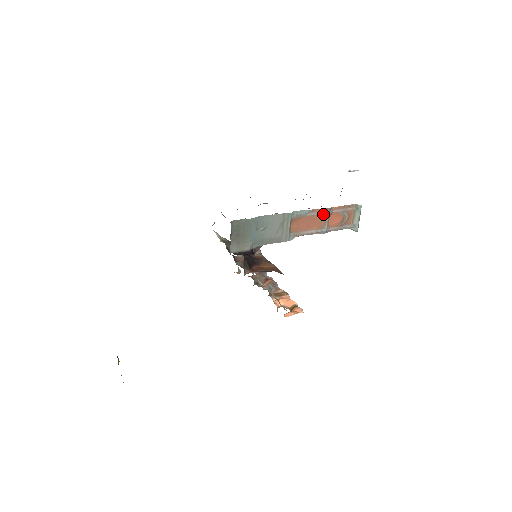
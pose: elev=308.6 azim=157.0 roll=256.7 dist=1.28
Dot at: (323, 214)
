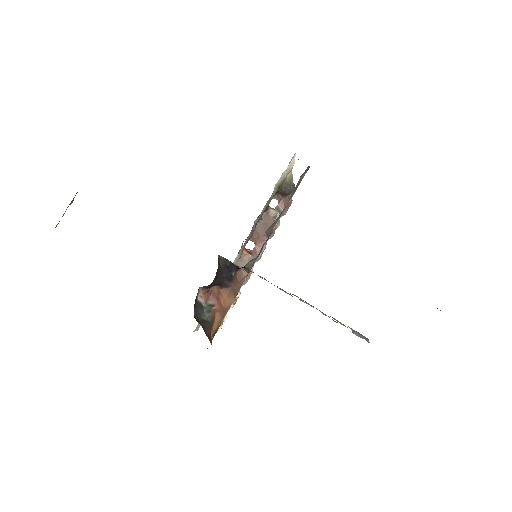
Dot at: (329, 317)
